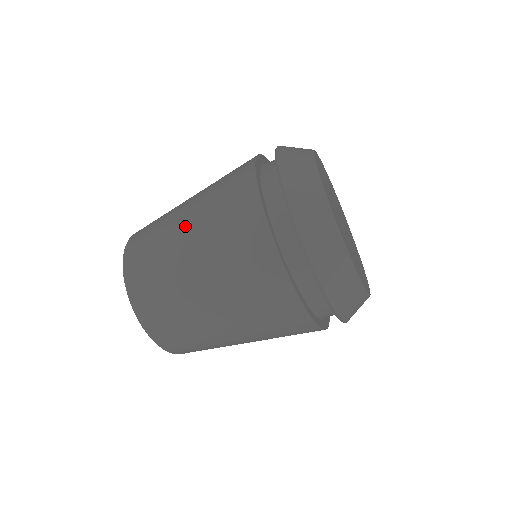
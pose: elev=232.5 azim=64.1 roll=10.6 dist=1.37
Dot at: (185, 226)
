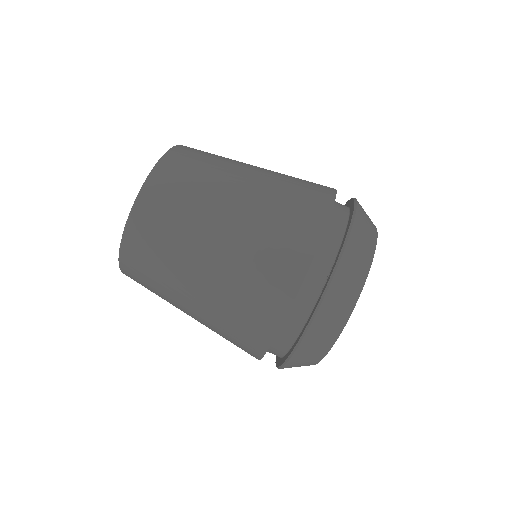
Dot at: occluded
